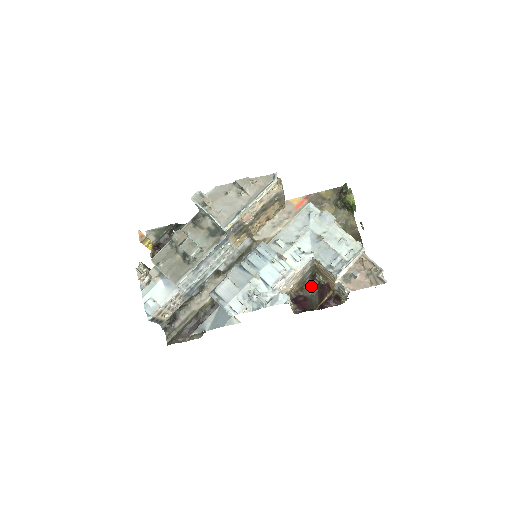
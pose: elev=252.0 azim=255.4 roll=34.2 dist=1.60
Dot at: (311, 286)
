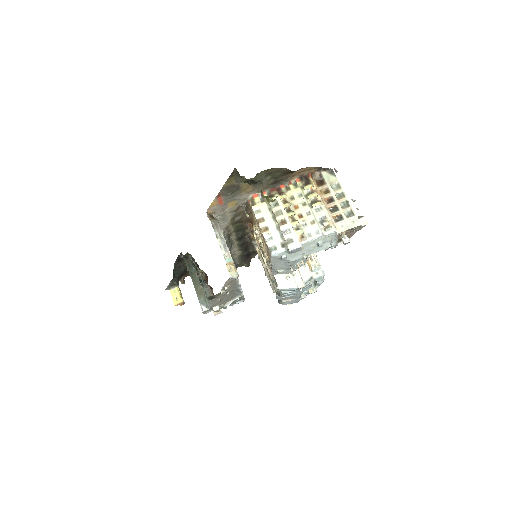
Dot at: occluded
